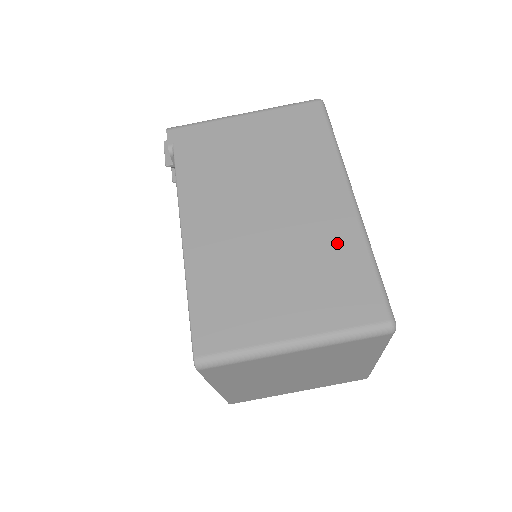
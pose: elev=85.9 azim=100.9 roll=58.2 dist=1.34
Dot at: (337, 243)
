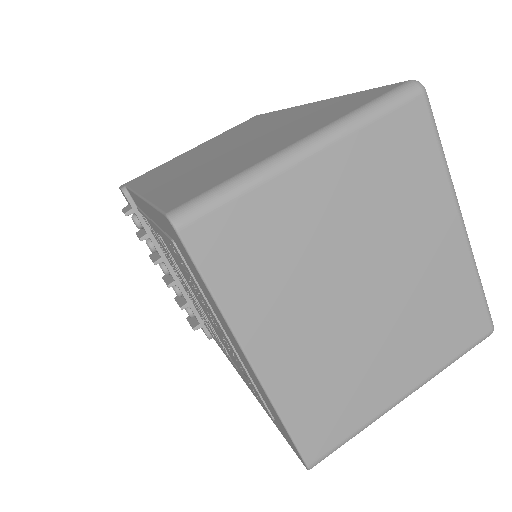
Dot at: (312, 110)
